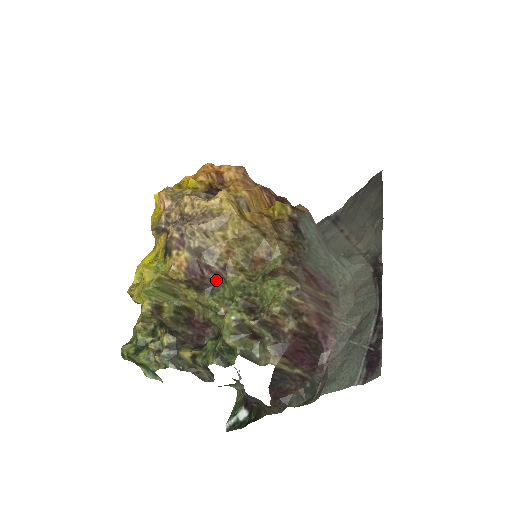
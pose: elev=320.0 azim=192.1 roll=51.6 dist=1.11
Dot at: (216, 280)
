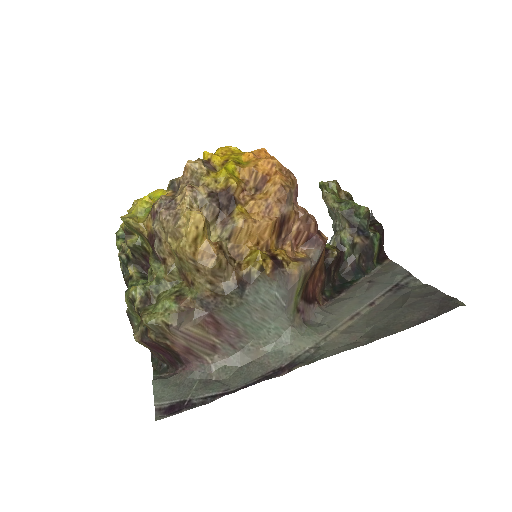
Dot at: (159, 258)
